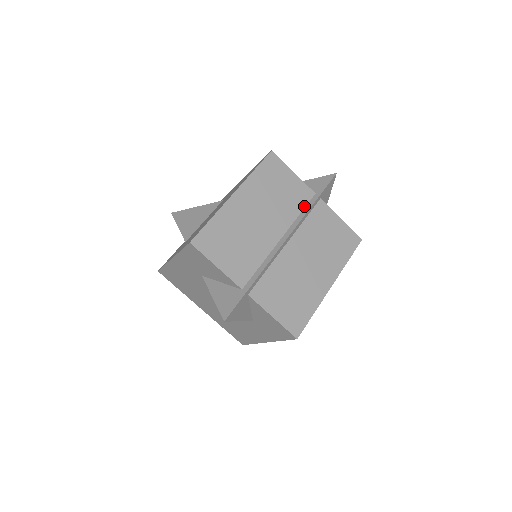
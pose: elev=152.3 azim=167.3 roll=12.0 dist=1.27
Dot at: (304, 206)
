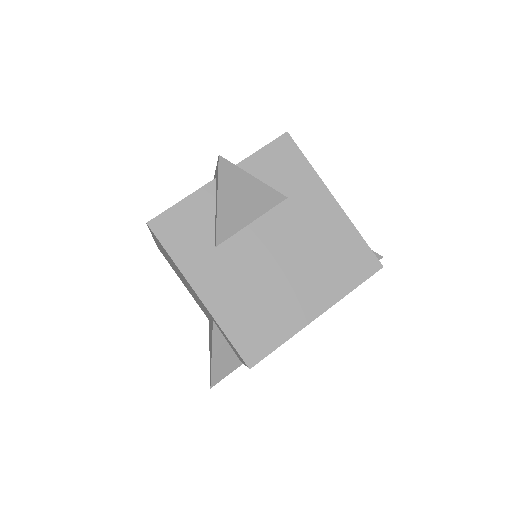
Dot at: occluded
